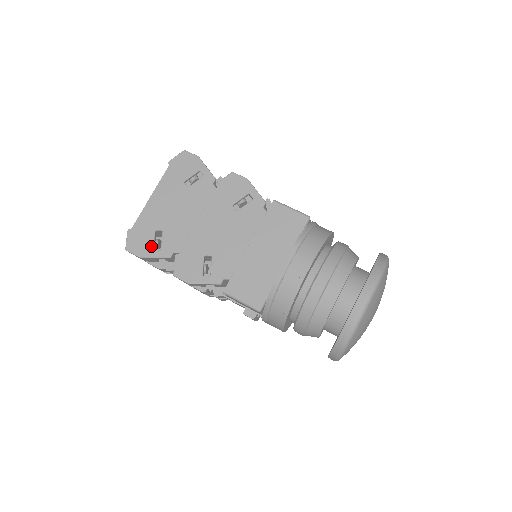
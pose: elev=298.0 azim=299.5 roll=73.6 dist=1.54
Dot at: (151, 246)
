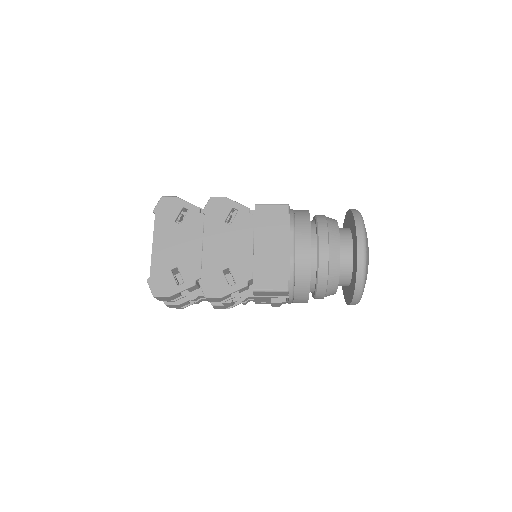
Dot at: (174, 283)
